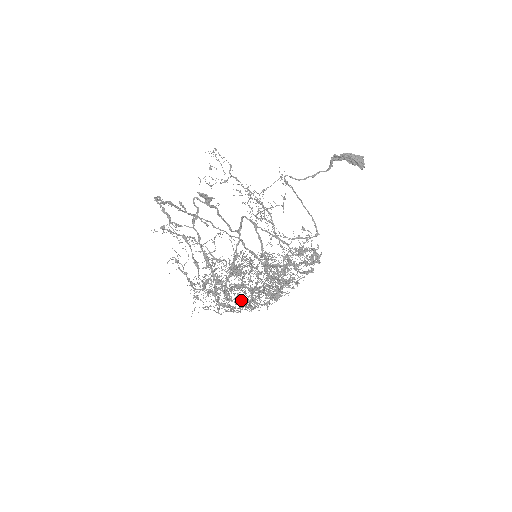
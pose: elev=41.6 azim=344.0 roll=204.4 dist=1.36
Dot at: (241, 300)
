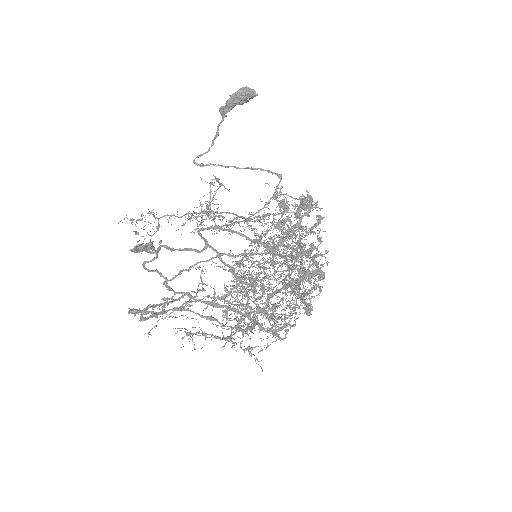
Dot at: (280, 300)
